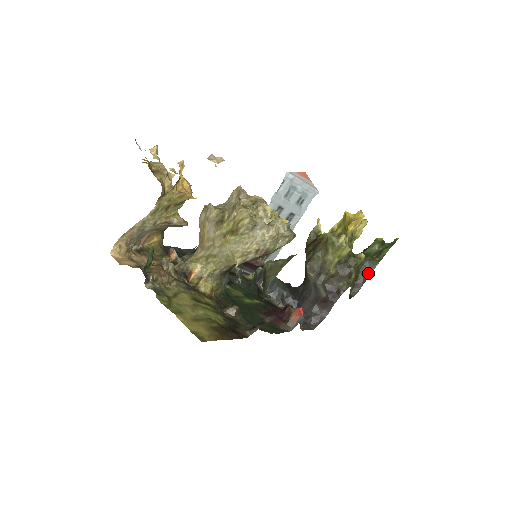
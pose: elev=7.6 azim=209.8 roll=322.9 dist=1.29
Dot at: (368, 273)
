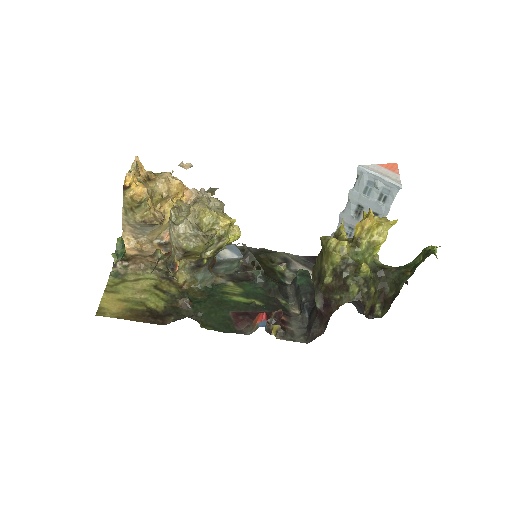
Dot at: (397, 290)
